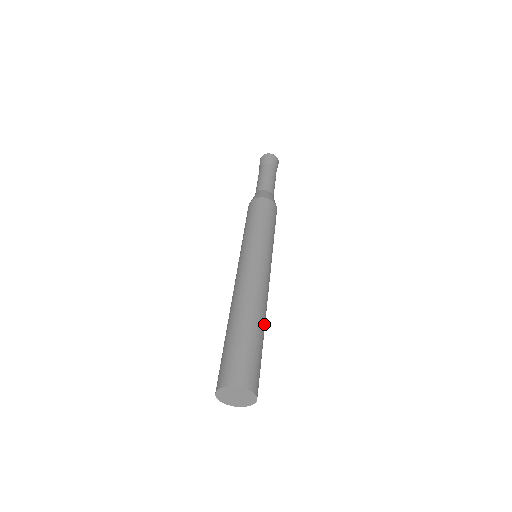
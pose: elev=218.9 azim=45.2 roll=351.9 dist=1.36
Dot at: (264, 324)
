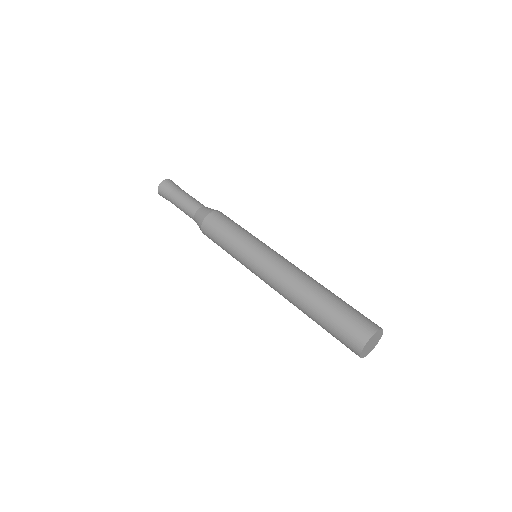
Dot at: (325, 288)
